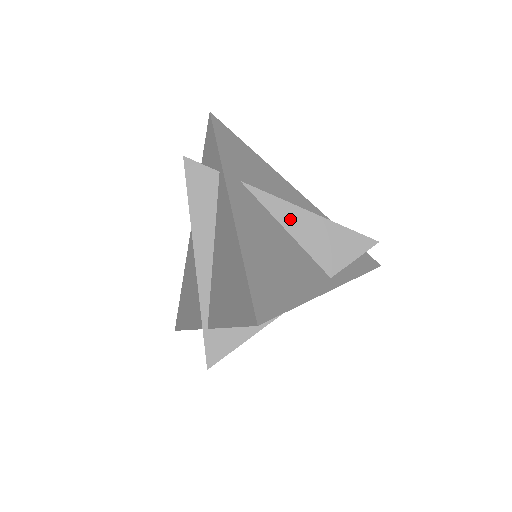
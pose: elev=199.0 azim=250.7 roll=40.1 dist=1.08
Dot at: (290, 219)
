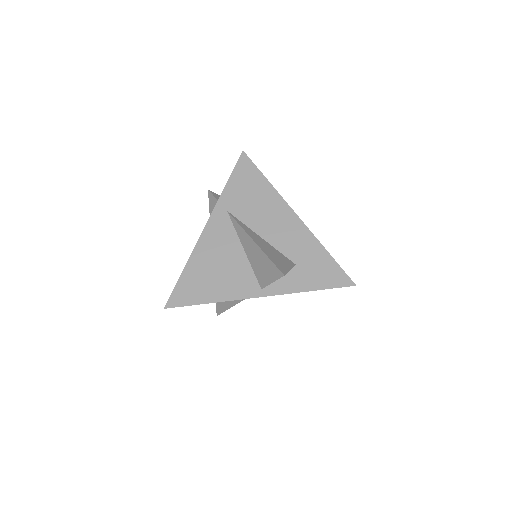
Dot at: (246, 243)
